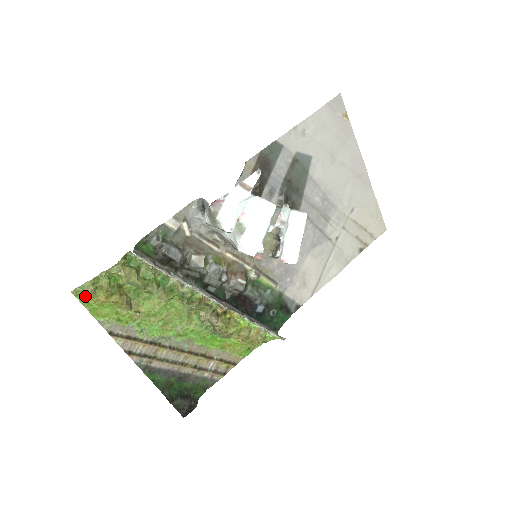
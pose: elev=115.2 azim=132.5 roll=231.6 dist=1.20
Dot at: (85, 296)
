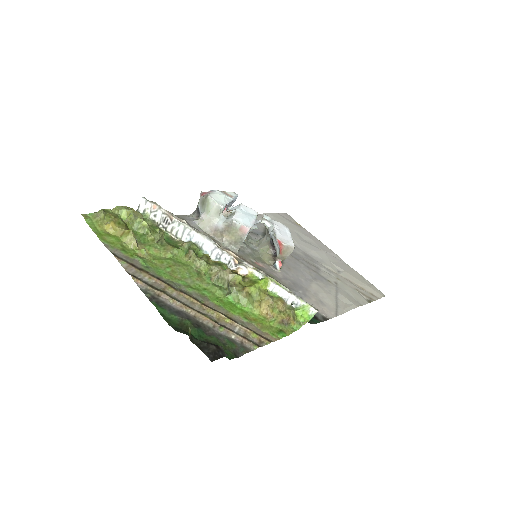
Dot at: (93, 222)
